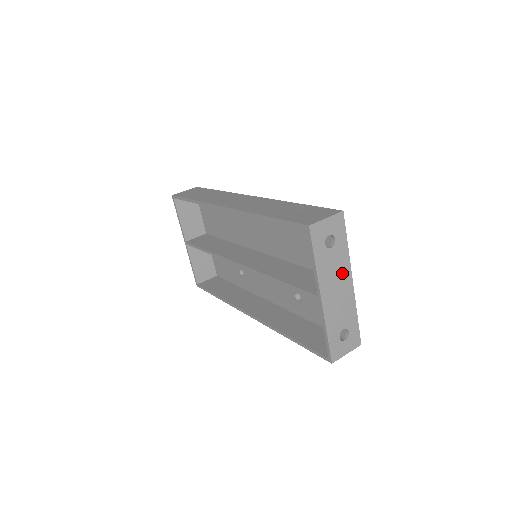
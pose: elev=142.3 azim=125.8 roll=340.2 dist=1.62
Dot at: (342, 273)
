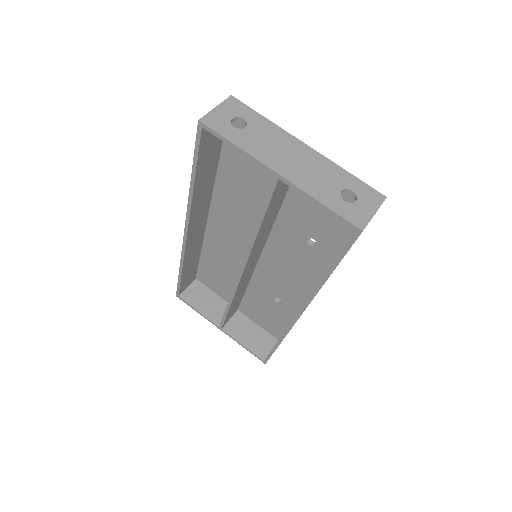
Dot at: (283, 142)
